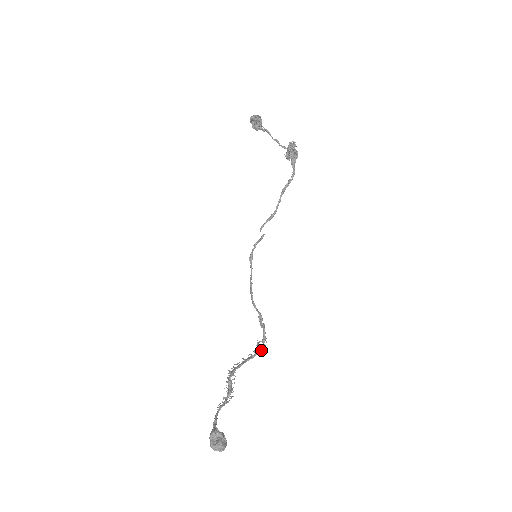
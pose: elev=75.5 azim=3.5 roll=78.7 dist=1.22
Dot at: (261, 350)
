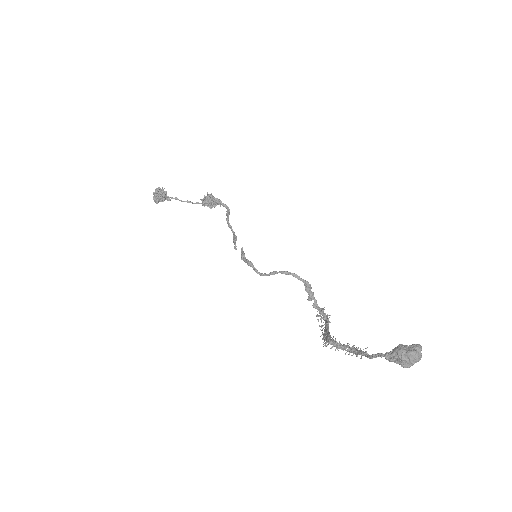
Dot at: (328, 318)
